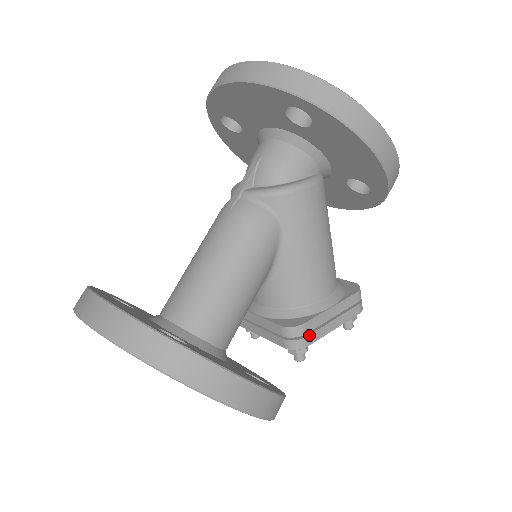
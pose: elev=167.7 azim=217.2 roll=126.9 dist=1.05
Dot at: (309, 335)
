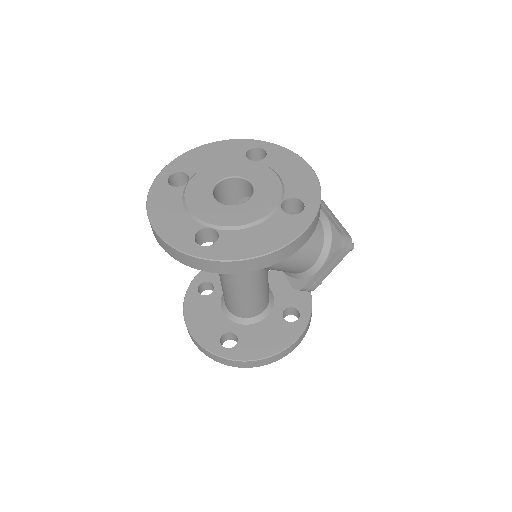
Dot at: (312, 287)
